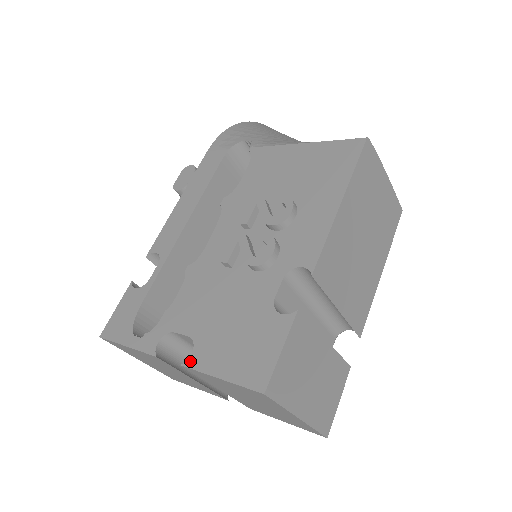
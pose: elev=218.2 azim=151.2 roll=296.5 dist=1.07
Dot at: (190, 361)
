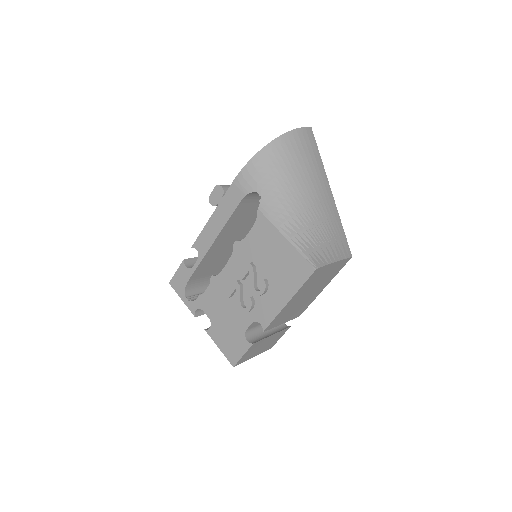
Dot at: (208, 331)
